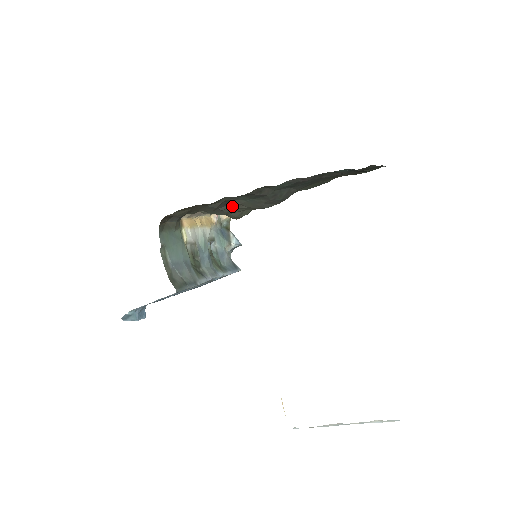
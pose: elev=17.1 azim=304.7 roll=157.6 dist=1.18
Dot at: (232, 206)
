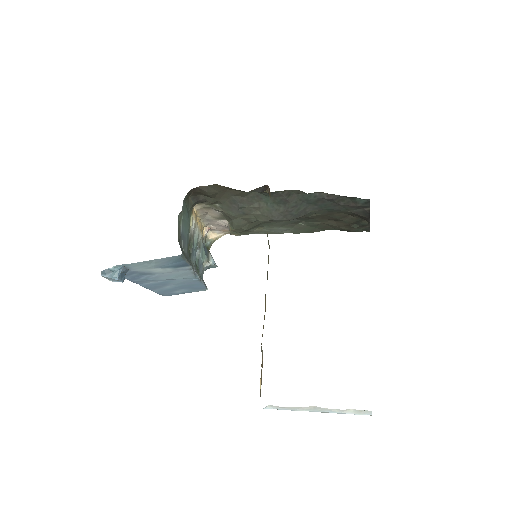
Dot at: (249, 207)
